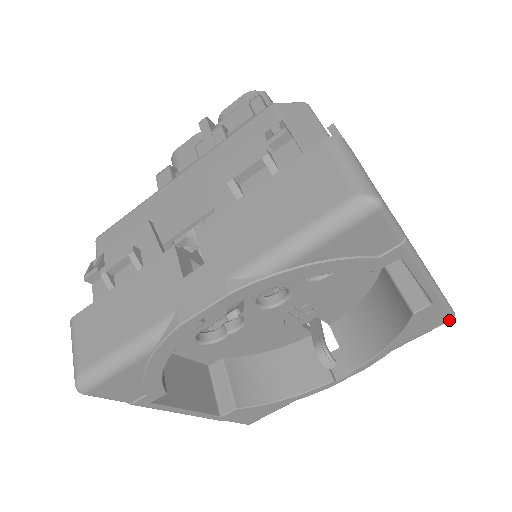
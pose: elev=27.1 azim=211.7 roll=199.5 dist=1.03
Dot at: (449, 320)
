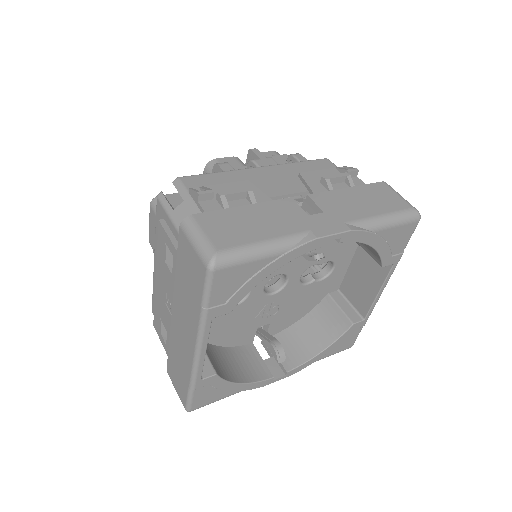
Dot at: (350, 347)
